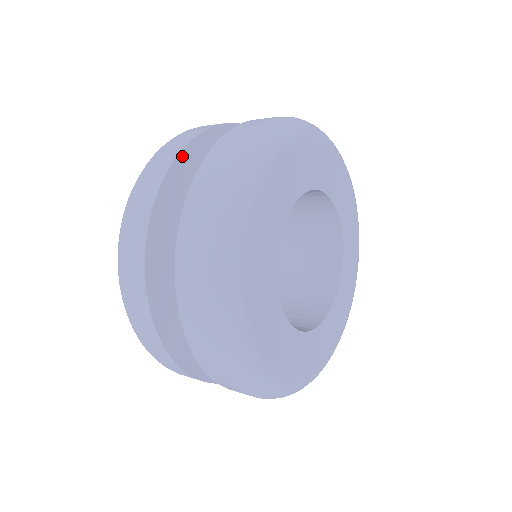
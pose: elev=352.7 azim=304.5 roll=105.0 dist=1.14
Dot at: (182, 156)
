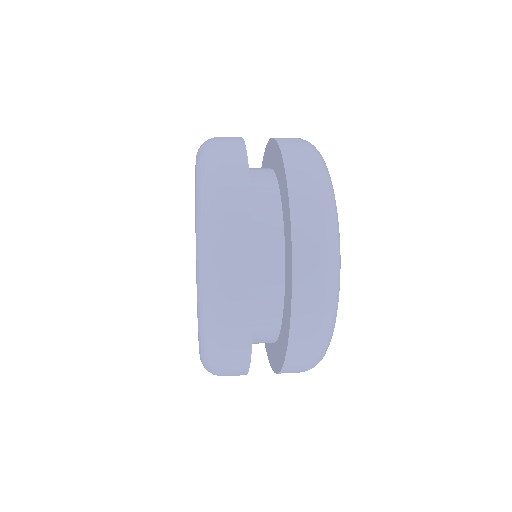
Dot at: occluded
